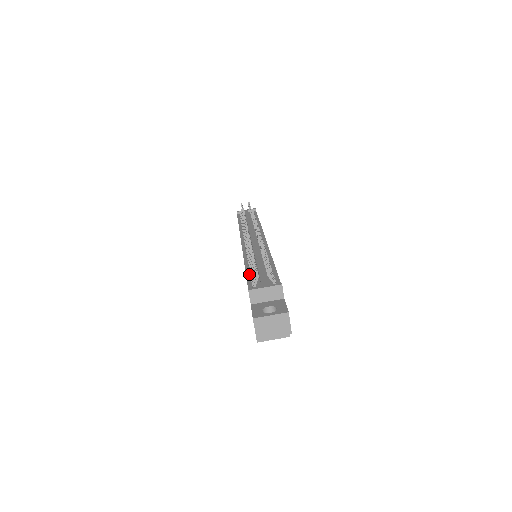
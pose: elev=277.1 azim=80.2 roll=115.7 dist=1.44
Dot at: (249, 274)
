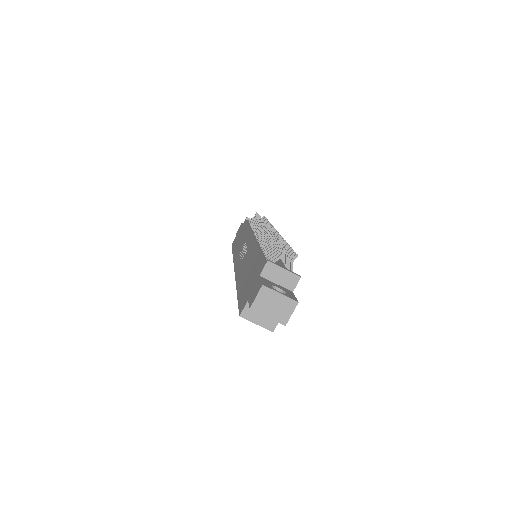
Dot at: (264, 254)
